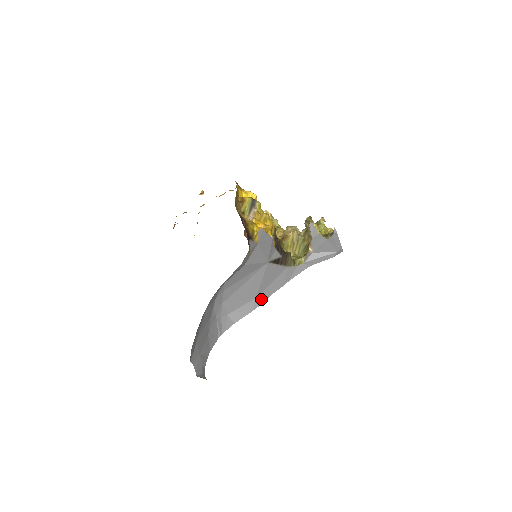
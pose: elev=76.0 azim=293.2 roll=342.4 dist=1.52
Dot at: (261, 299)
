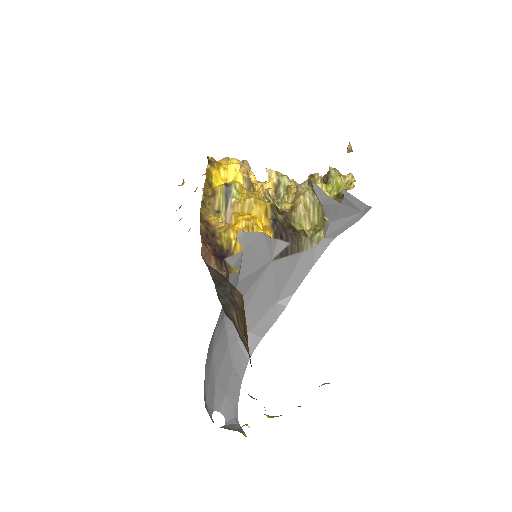
Dot at: (283, 302)
